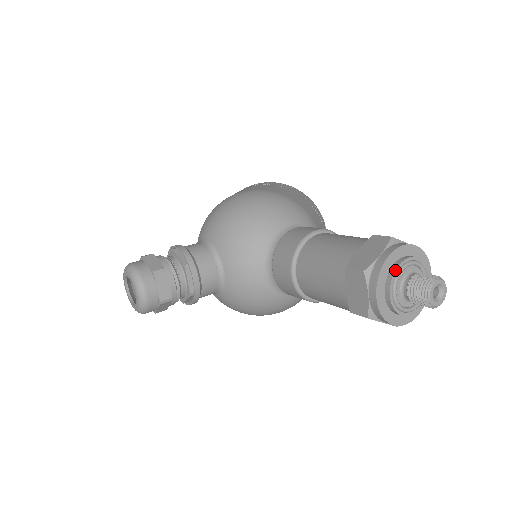
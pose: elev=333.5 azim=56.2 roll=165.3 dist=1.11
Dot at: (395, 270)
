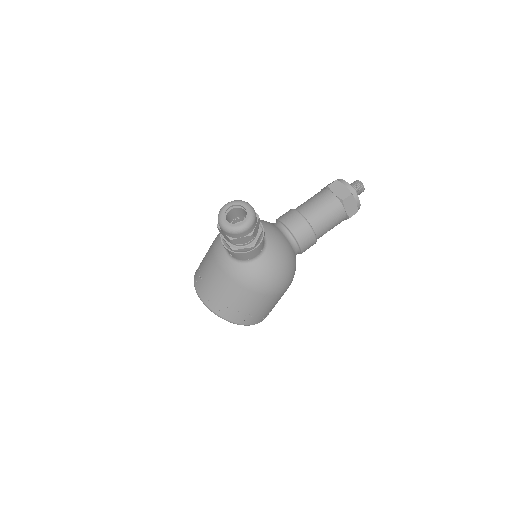
Dot at: occluded
